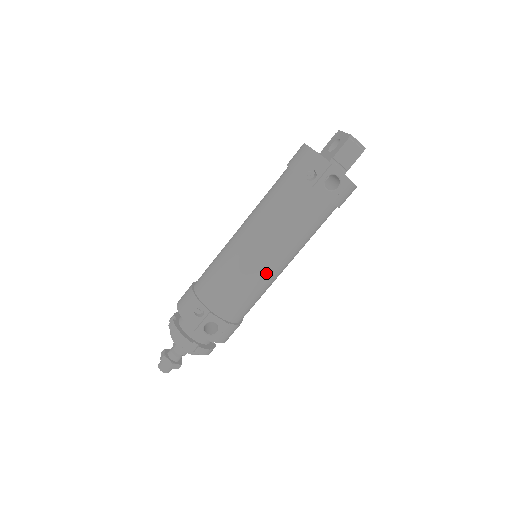
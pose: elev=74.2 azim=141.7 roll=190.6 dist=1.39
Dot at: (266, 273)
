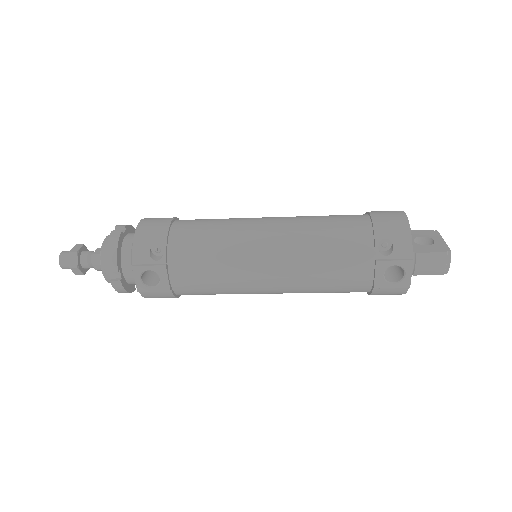
Dot at: (252, 284)
